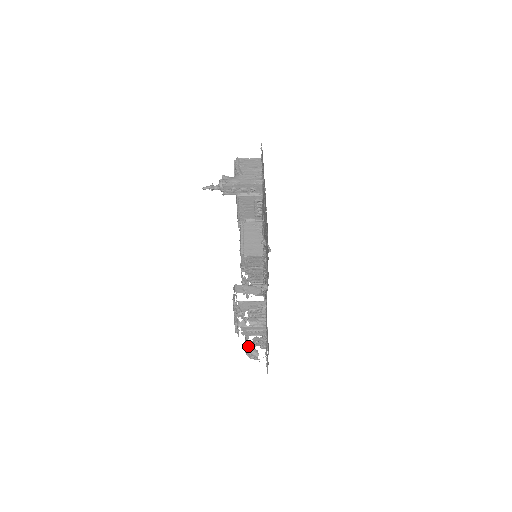
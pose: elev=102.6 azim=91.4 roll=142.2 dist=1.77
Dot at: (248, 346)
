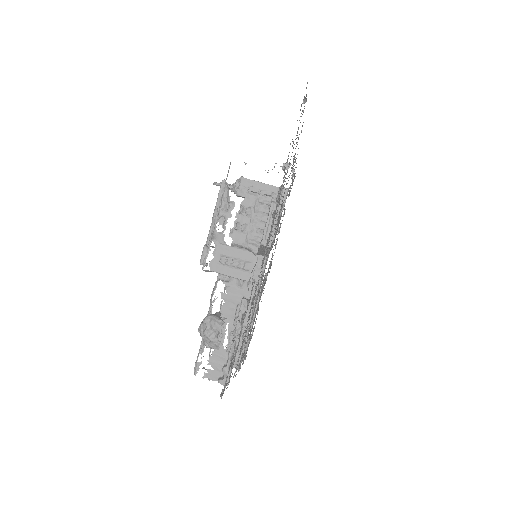
Dot at: occluded
